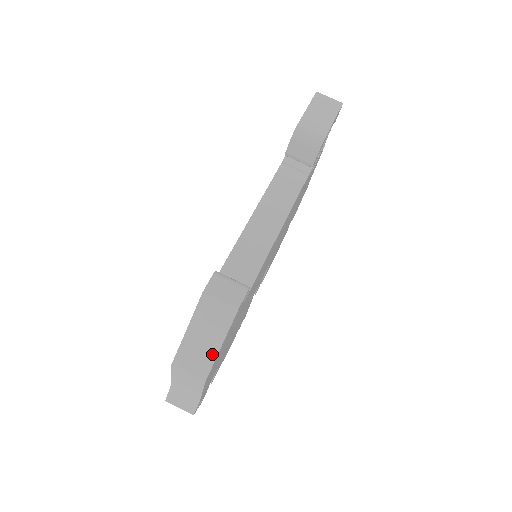
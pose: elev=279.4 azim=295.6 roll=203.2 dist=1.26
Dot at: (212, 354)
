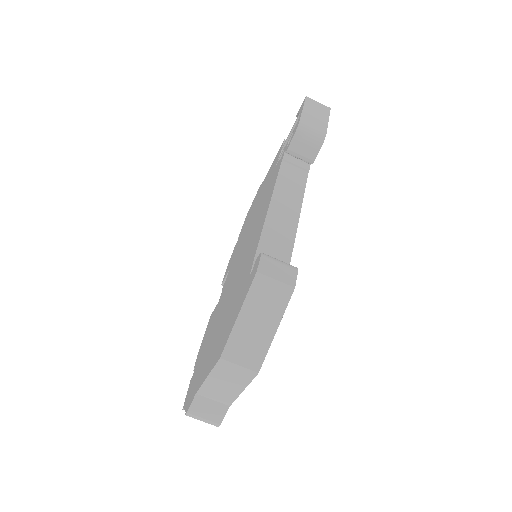
Dot at: (266, 340)
